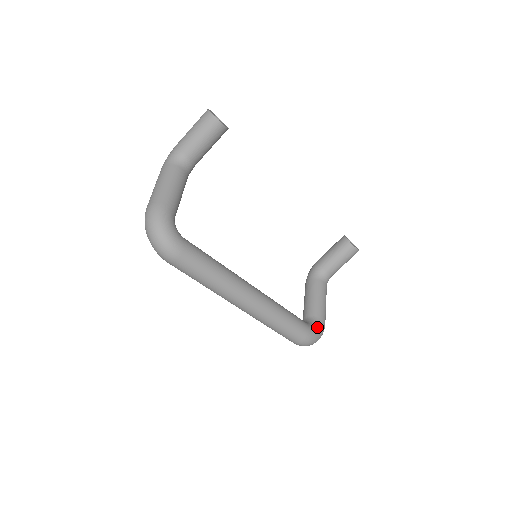
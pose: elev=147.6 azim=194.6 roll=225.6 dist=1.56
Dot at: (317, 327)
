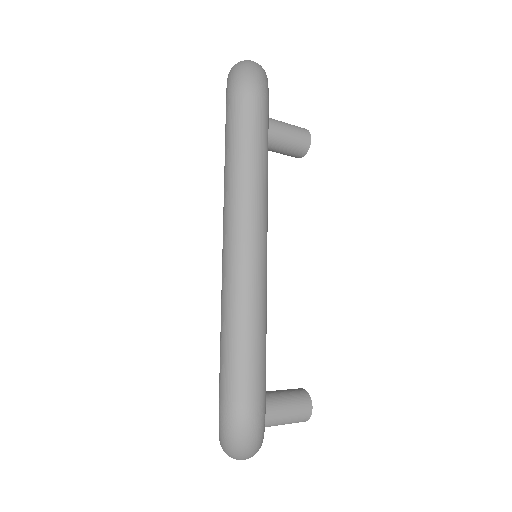
Dot at: occluded
